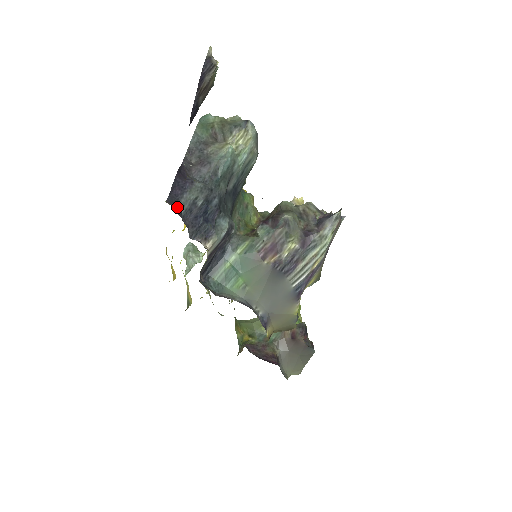
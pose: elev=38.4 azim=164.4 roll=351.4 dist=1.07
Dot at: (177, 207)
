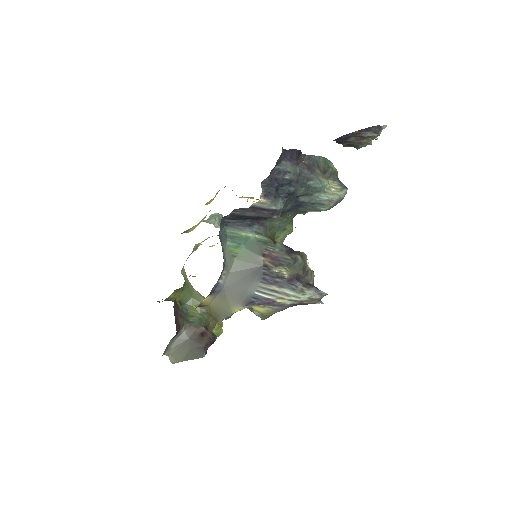
Dot at: (280, 160)
